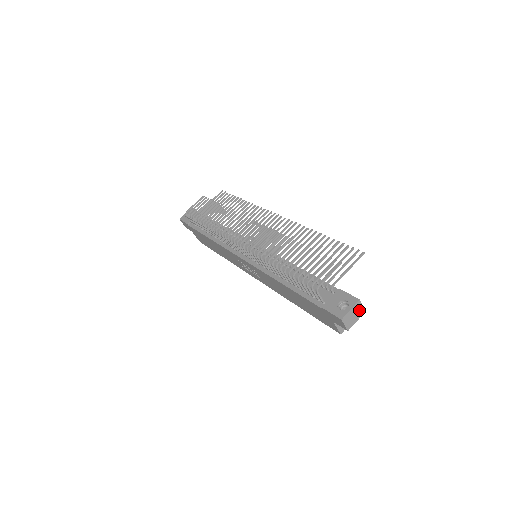
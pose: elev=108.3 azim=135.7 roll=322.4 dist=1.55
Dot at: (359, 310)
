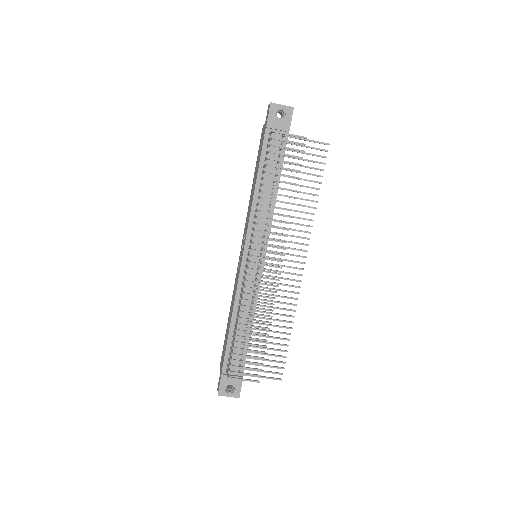
Dot at: occluded
